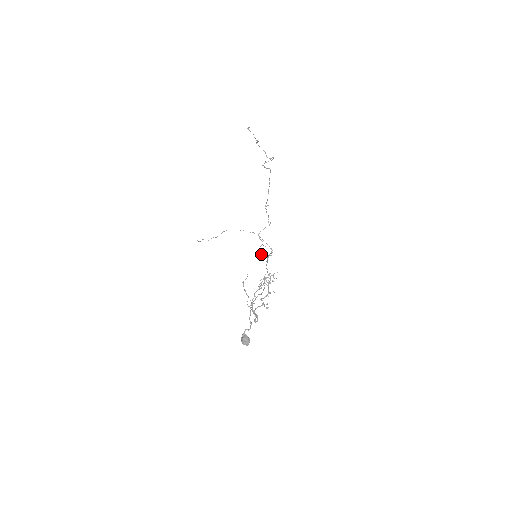
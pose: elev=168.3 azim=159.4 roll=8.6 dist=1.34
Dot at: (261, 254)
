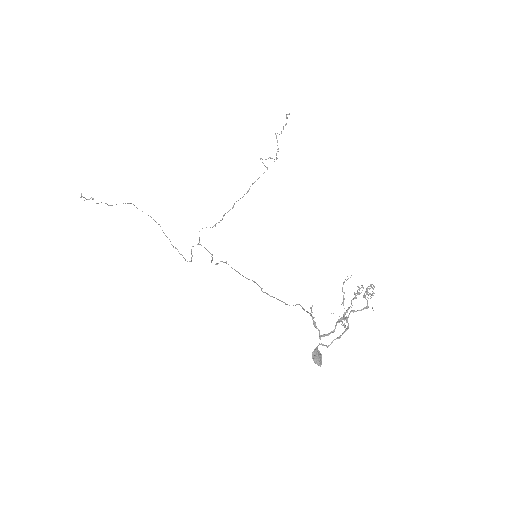
Dot at: (192, 255)
